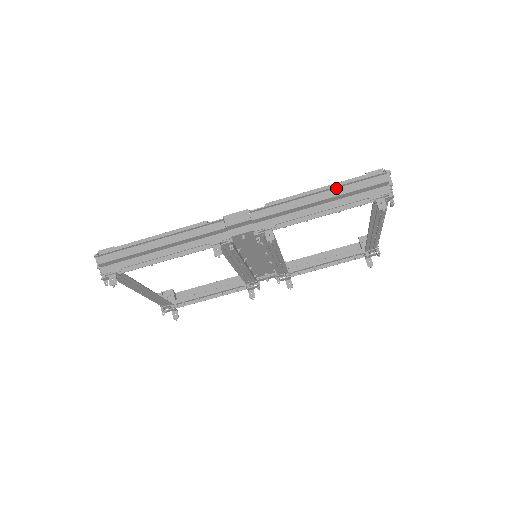
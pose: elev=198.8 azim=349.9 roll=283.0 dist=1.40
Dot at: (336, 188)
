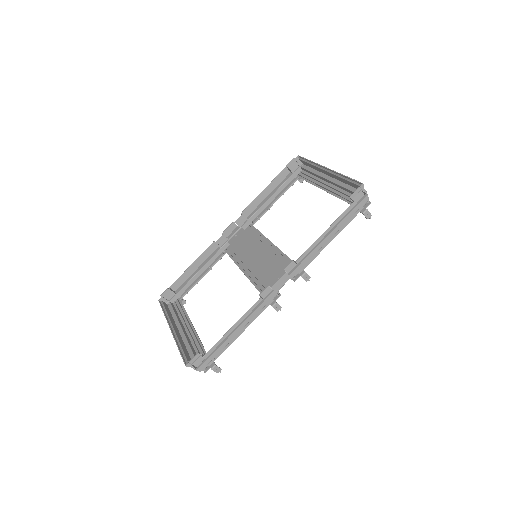
Dot at: (338, 223)
